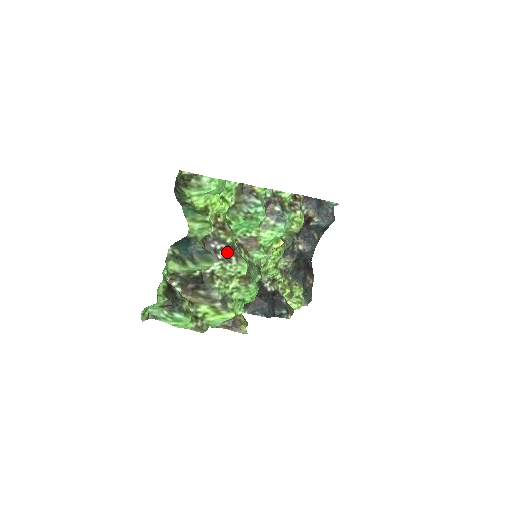
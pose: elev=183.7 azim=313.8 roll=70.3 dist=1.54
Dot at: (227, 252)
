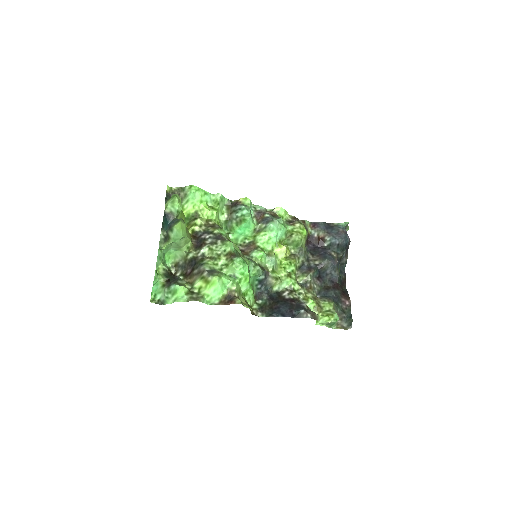
Dot at: (214, 239)
